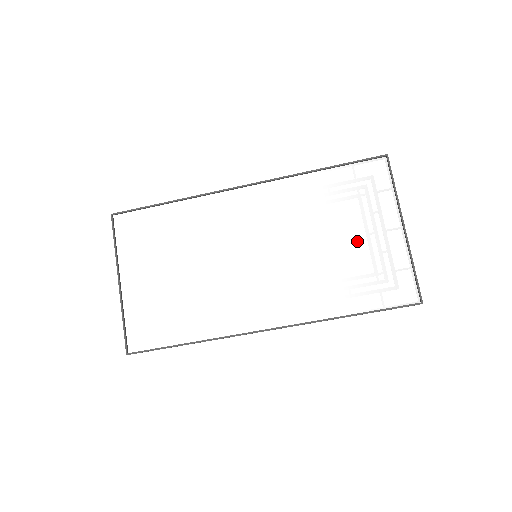
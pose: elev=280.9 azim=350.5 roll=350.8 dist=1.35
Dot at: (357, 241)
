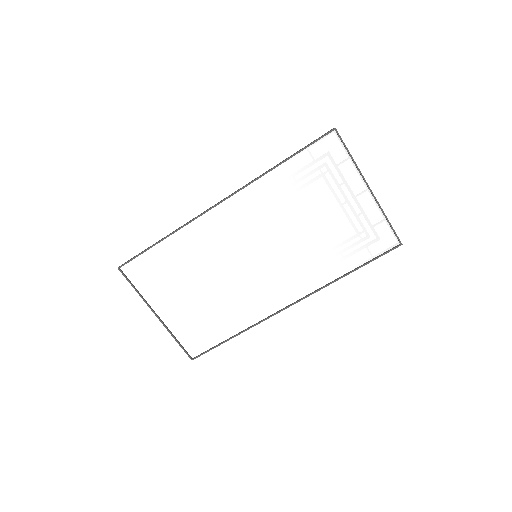
Dot at: (334, 215)
